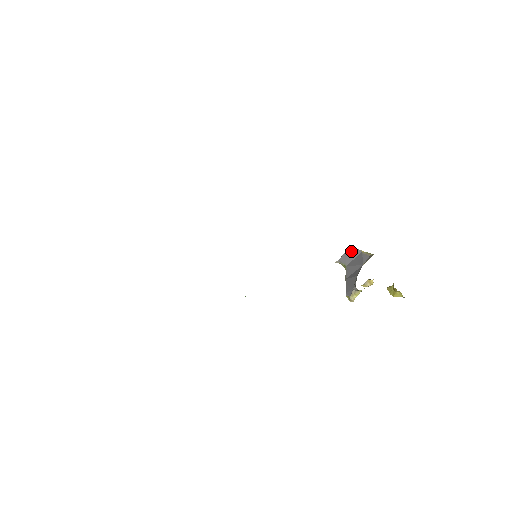
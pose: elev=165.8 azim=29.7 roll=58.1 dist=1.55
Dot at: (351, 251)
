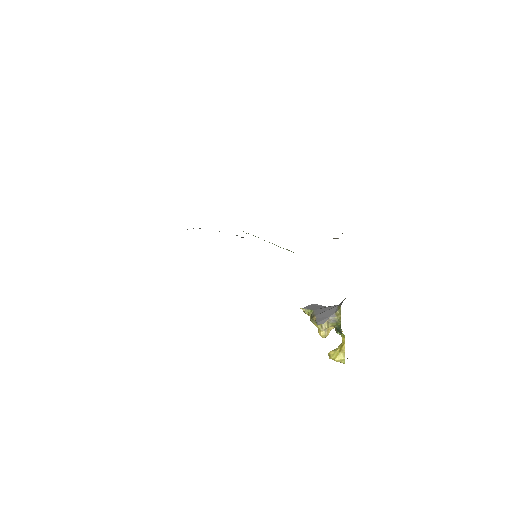
Dot at: (315, 305)
